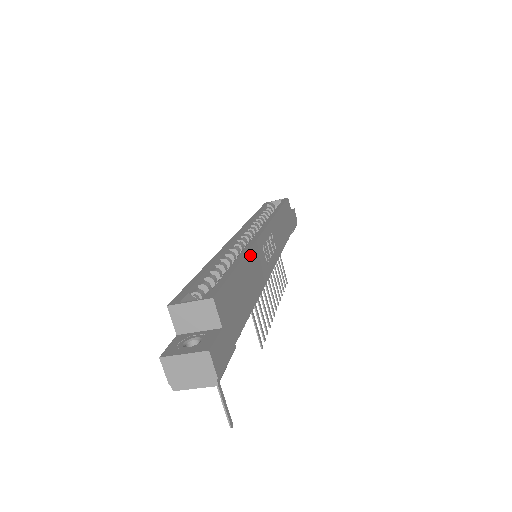
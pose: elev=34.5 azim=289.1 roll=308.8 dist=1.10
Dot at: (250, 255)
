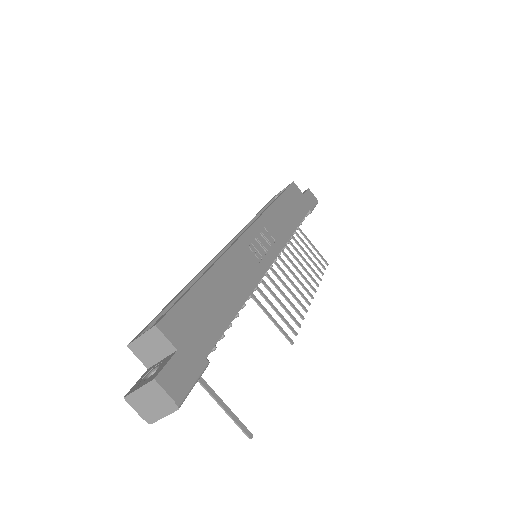
Dot at: (223, 262)
